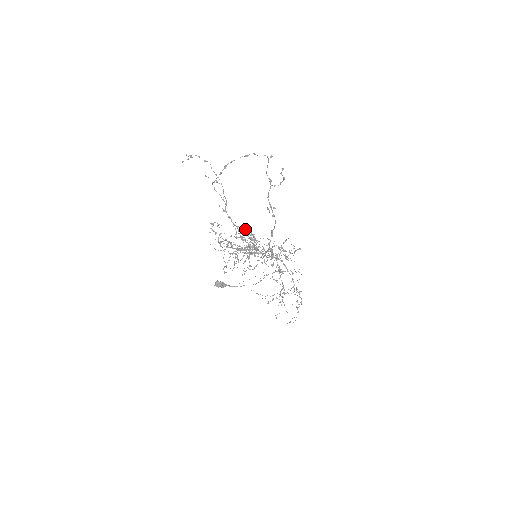
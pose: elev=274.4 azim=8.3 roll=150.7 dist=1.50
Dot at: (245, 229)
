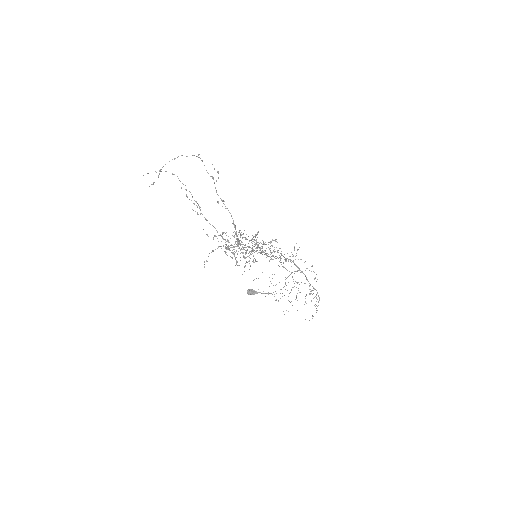
Dot at: occluded
